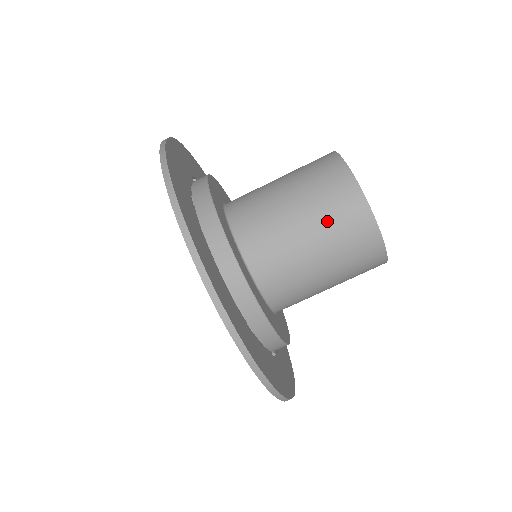
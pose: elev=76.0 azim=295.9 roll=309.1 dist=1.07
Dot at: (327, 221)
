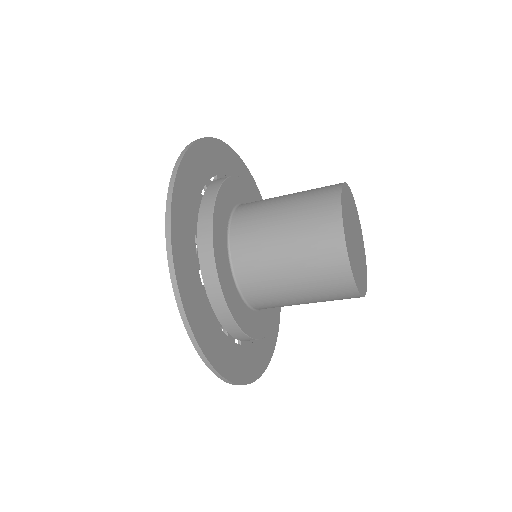
Dot at: occluded
